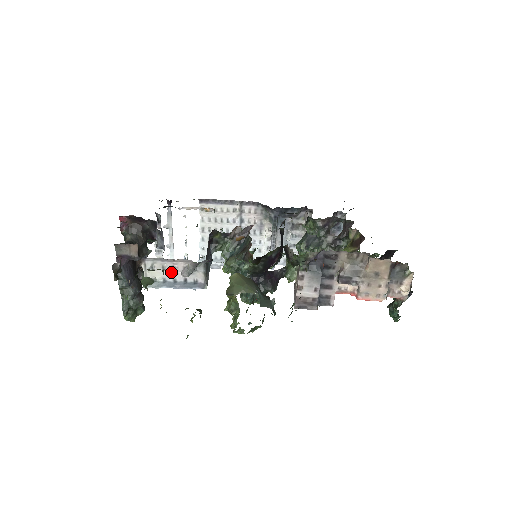
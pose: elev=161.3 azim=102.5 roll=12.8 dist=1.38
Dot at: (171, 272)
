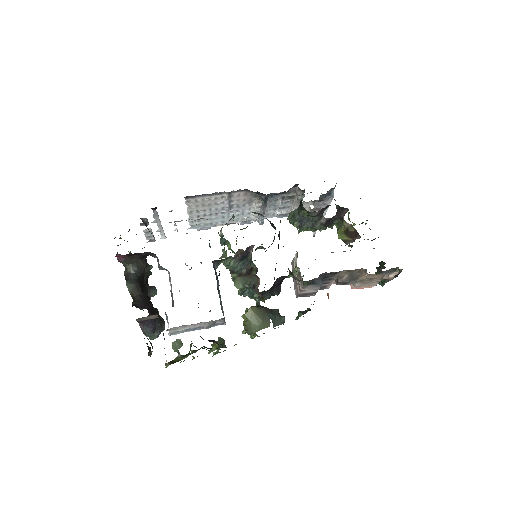
Dot at: (193, 326)
